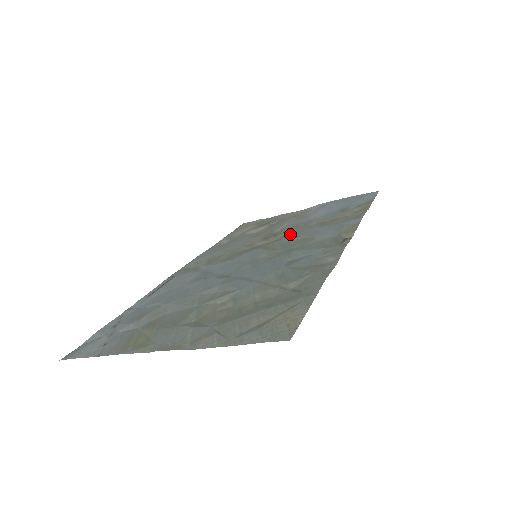
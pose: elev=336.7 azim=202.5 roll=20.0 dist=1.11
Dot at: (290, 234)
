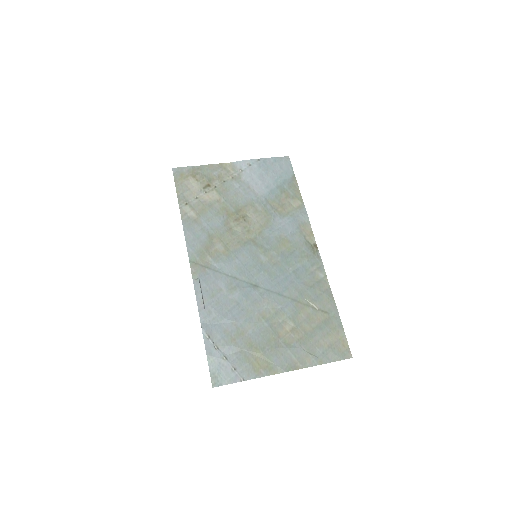
Dot at: (260, 223)
